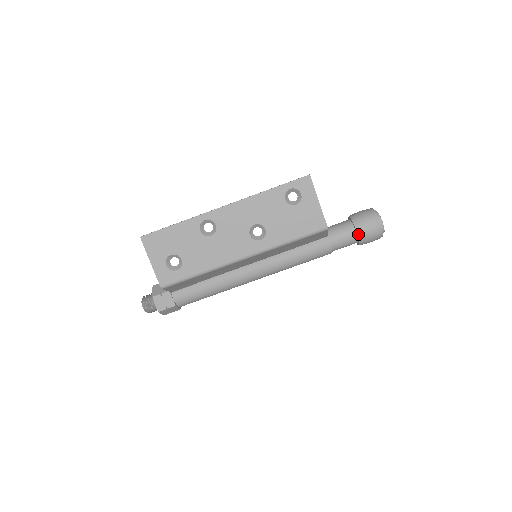
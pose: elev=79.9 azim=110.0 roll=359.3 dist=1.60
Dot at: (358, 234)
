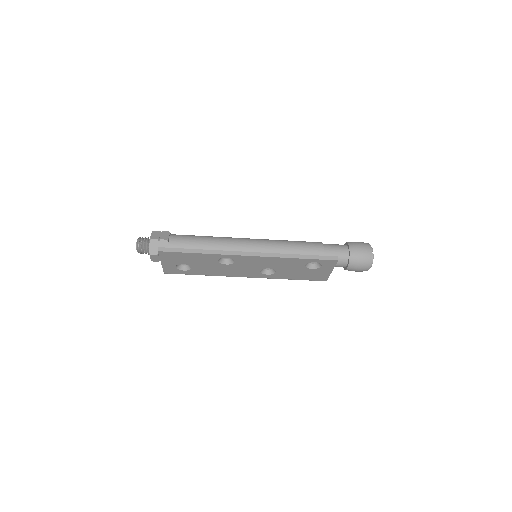
Dot at: (347, 269)
